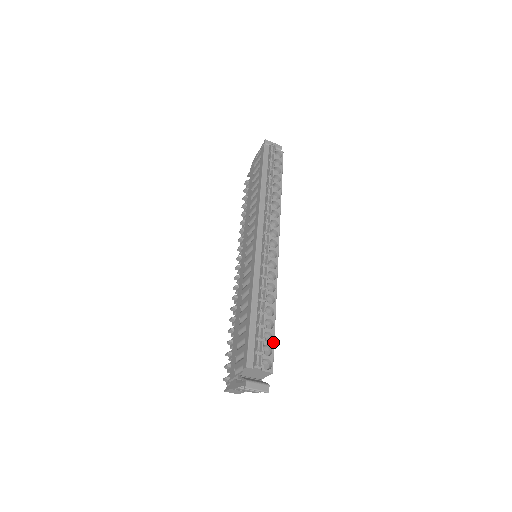
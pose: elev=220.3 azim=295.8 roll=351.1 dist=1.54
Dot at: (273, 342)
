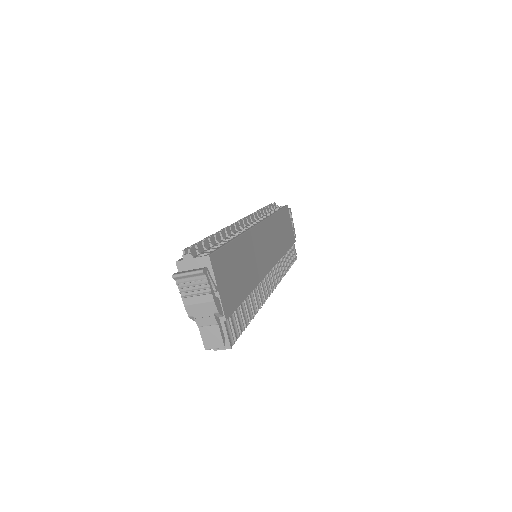
Dot at: (221, 247)
